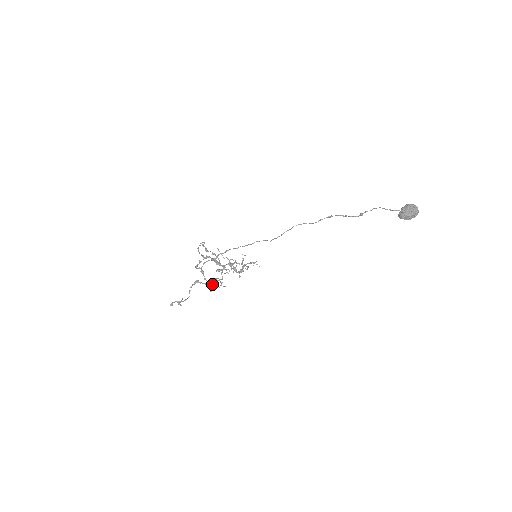
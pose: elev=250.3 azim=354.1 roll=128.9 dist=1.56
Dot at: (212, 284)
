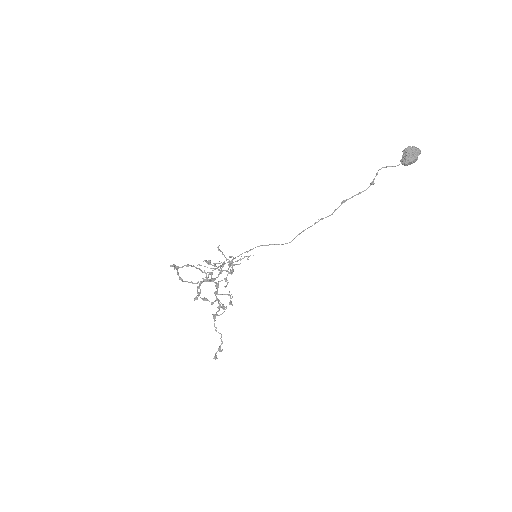
Dot at: (220, 302)
